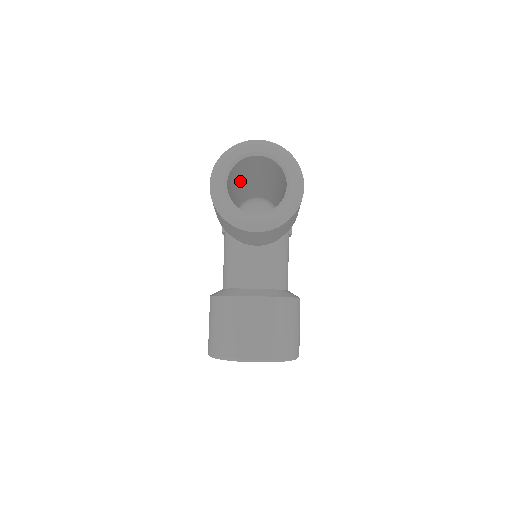
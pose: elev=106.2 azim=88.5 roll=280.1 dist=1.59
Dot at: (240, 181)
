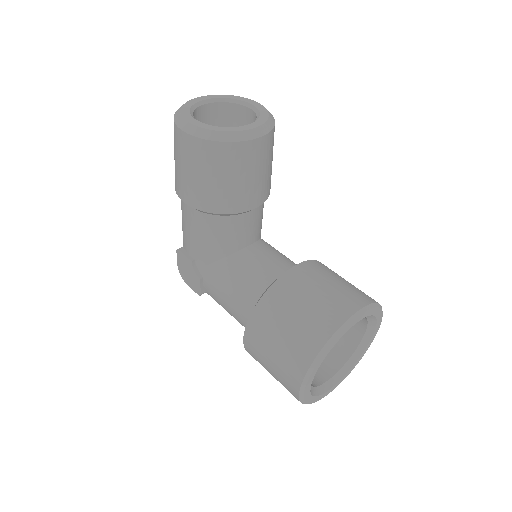
Dot at: occluded
